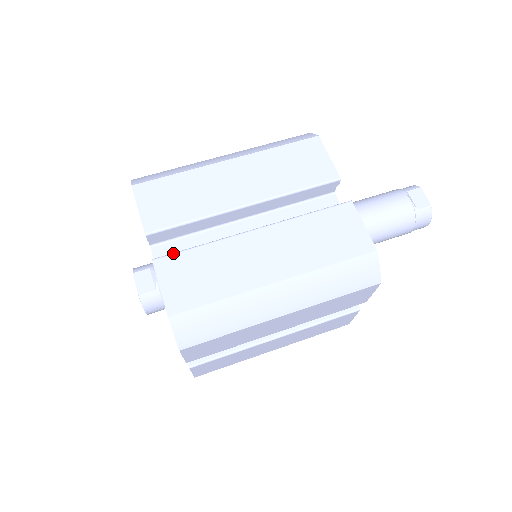
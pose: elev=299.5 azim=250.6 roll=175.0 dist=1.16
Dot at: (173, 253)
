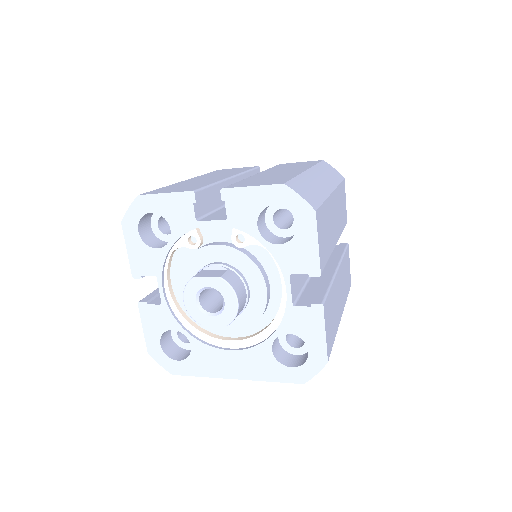
Dot at: (229, 185)
